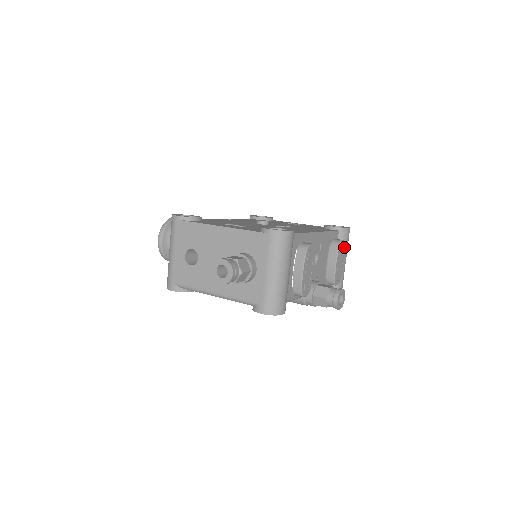
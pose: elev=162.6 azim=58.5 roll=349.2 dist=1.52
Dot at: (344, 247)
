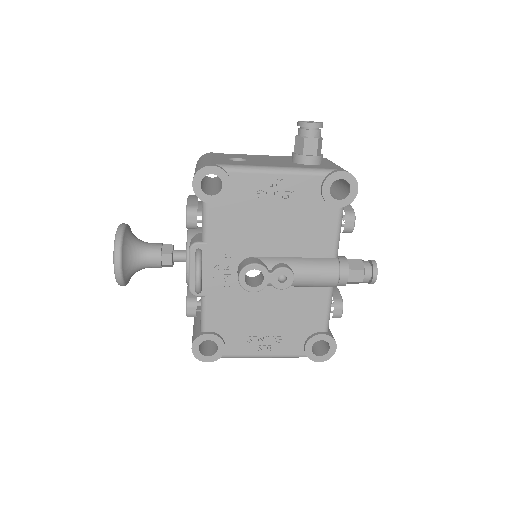
Dot at: occluded
